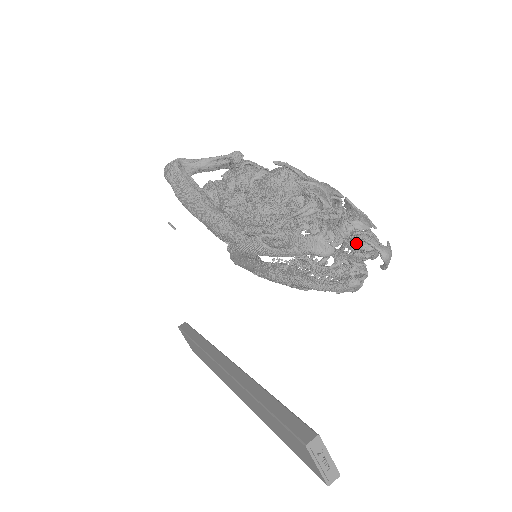
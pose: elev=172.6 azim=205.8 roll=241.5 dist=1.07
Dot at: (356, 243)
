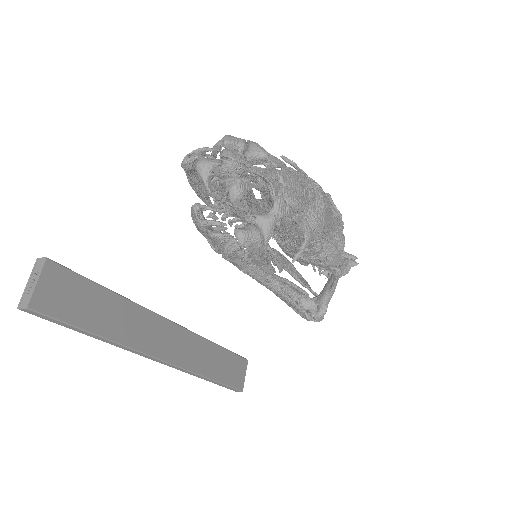
Dot at: (221, 176)
